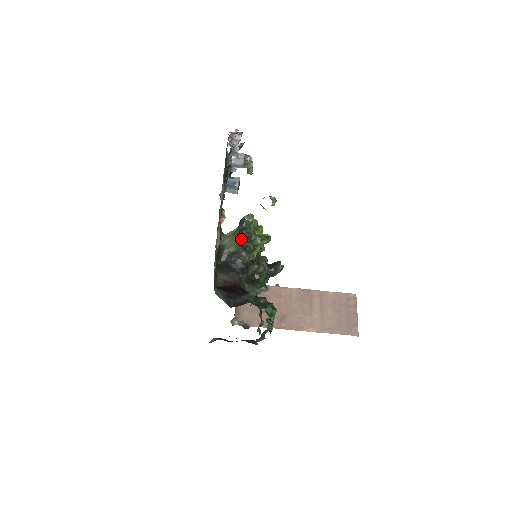
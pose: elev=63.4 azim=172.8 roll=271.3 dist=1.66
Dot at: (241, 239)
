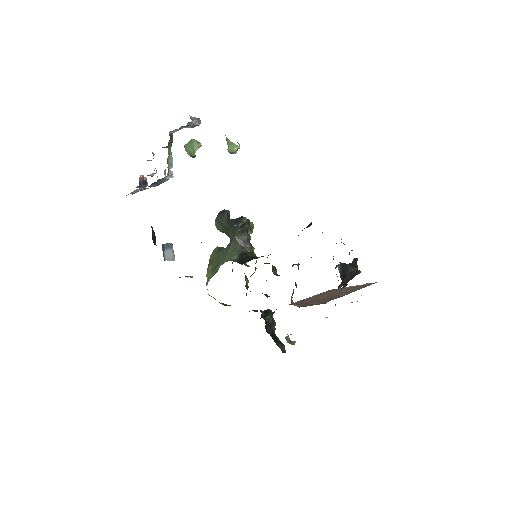
Dot at: (238, 218)
